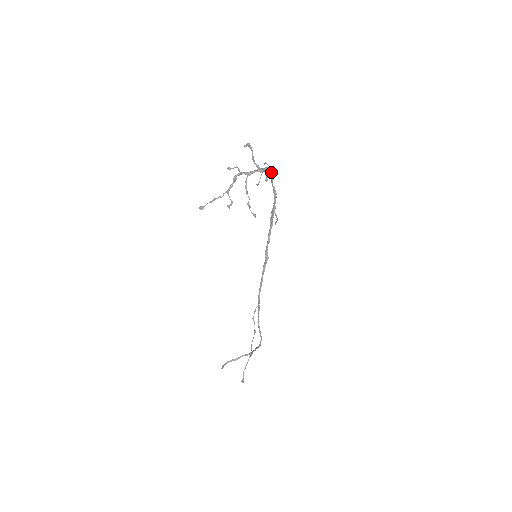
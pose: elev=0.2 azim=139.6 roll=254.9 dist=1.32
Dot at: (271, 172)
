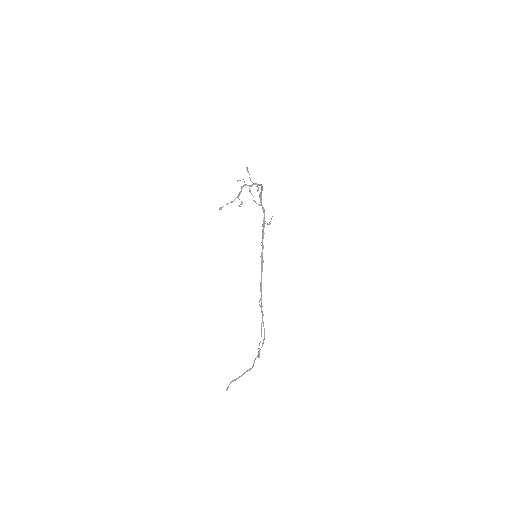
Dot at: (261, 193)
